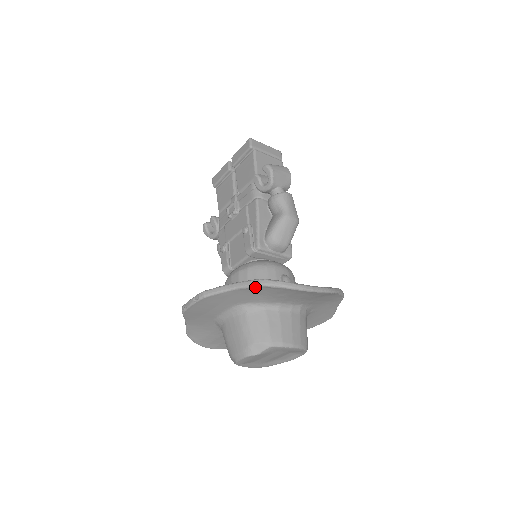
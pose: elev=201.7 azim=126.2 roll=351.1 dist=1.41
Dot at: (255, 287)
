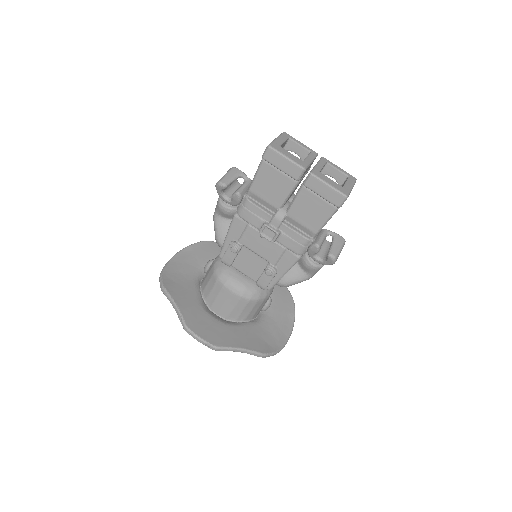
Dot at: (256, 355)
